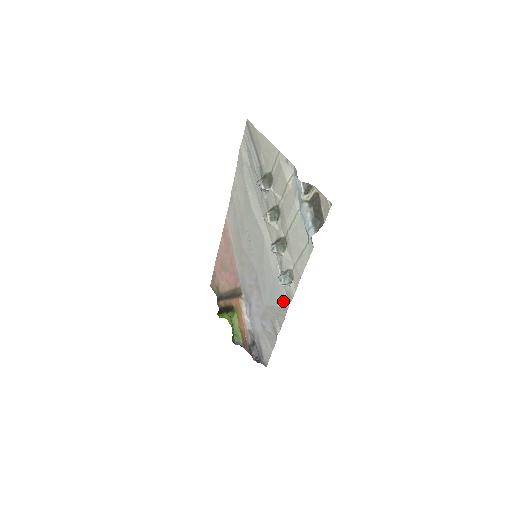
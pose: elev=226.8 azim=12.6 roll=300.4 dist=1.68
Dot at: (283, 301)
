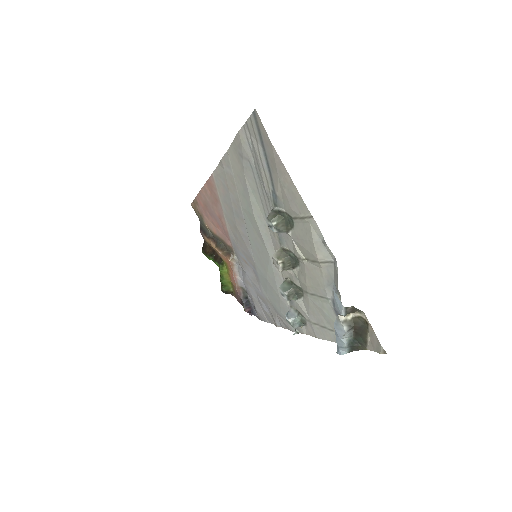
Dot at: occluded
